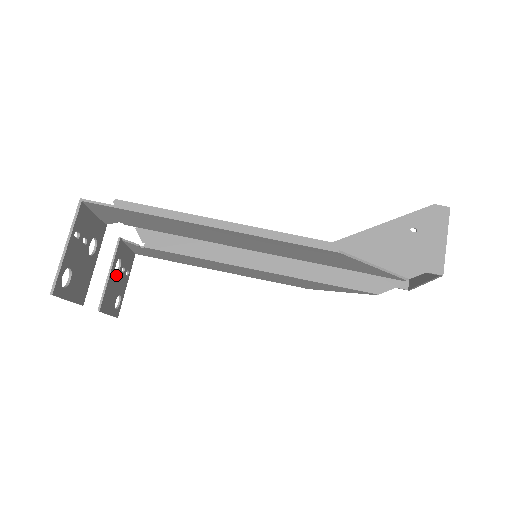
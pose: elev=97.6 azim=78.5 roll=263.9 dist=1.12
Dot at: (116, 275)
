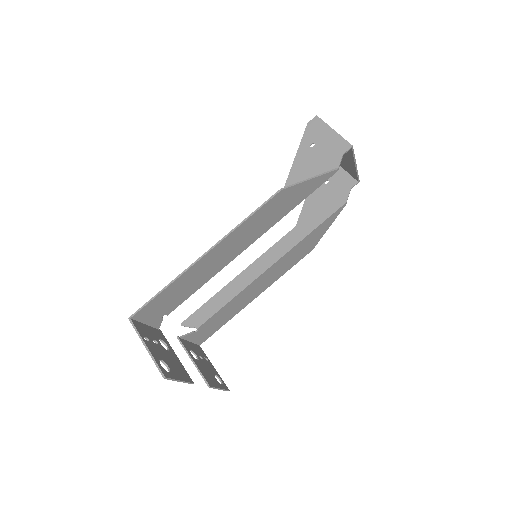
Dot at: (199, 361)
